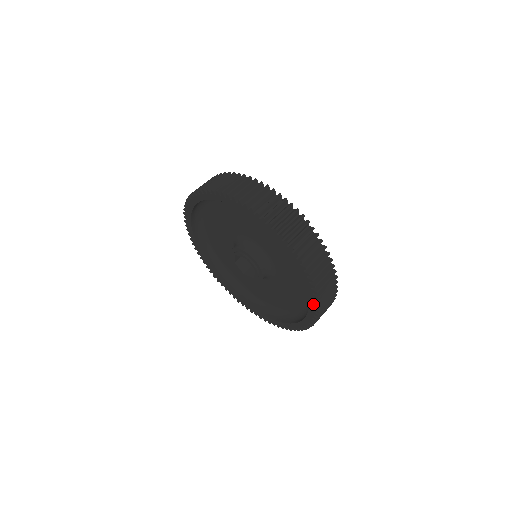
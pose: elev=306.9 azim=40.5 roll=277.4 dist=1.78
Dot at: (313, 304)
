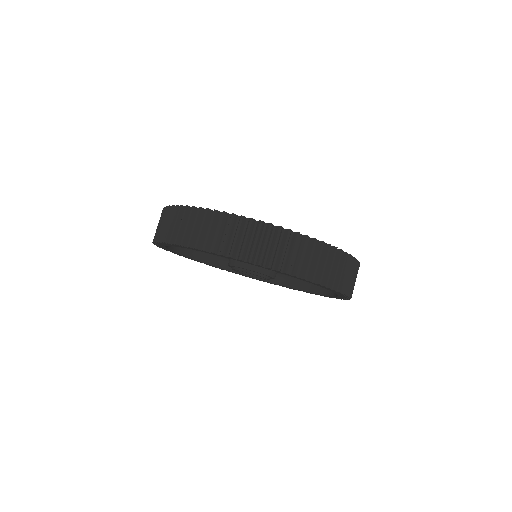
Dot at: (326, 296)
